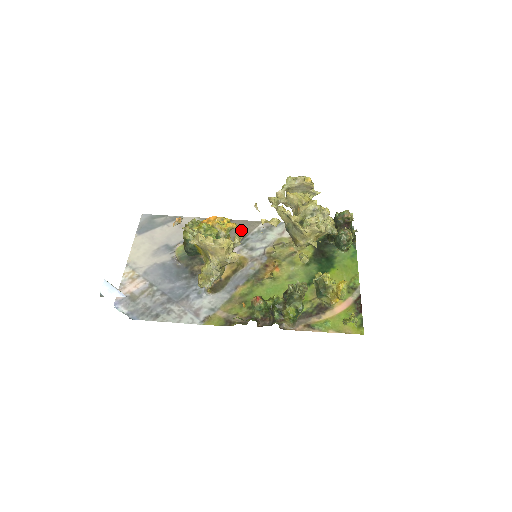
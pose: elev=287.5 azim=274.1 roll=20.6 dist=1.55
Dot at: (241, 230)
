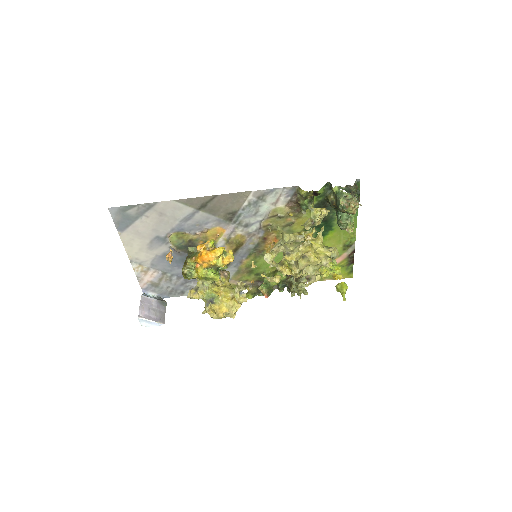
Dot at: (229, 206)
